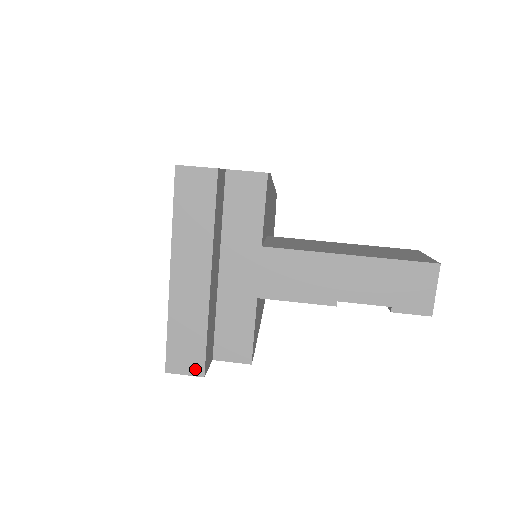
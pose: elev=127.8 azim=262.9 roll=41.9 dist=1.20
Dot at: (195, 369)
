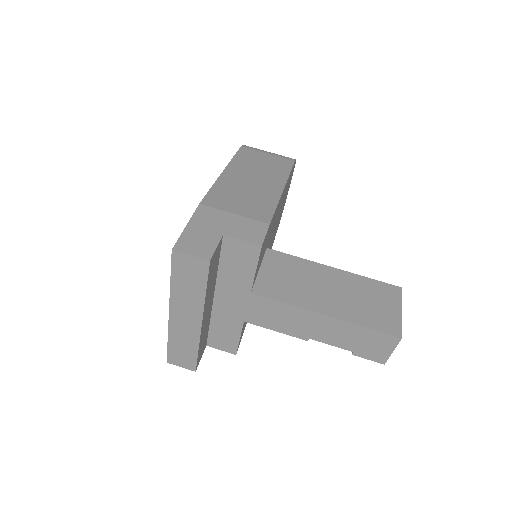
Dot at: (189, 366)
